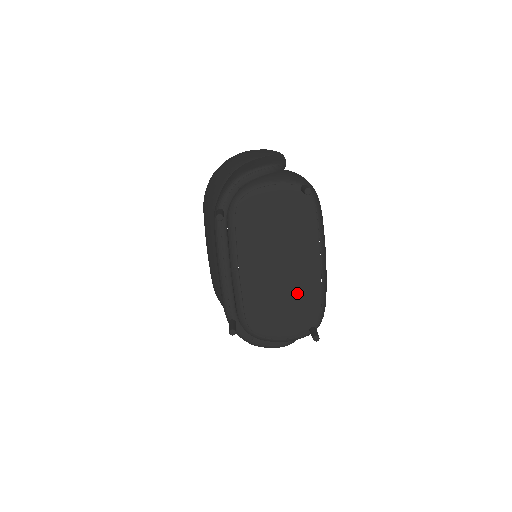
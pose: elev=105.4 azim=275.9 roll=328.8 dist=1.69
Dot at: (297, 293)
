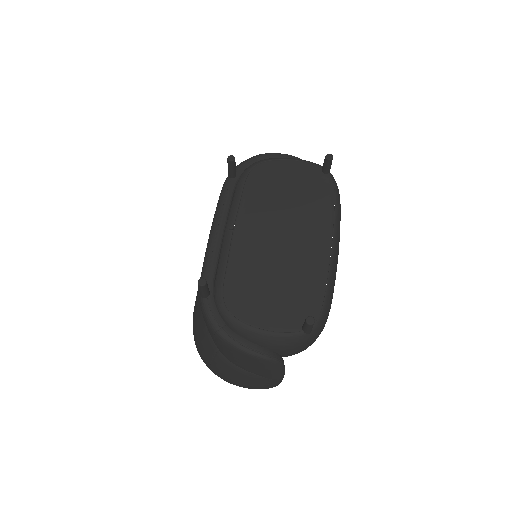
Dot at: (296, 274)
